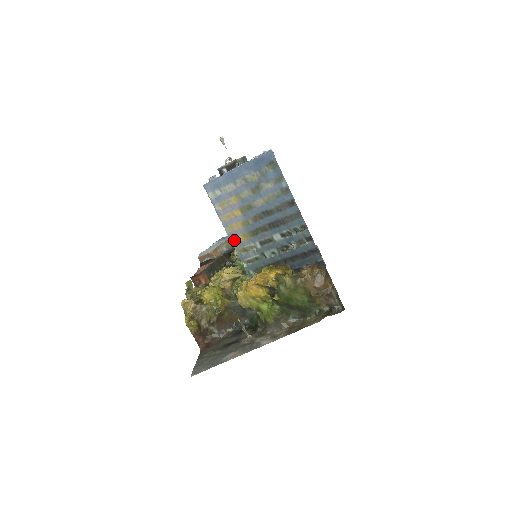
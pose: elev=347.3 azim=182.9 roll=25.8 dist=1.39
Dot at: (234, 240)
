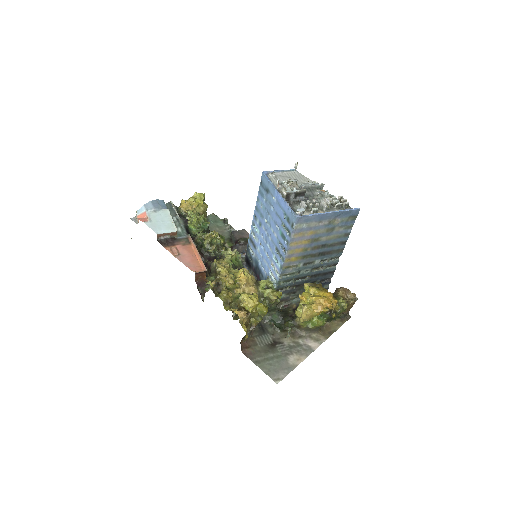
Dot at: (288, 260)
